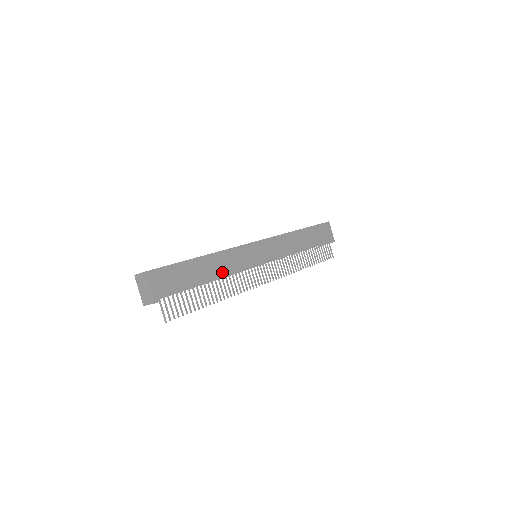
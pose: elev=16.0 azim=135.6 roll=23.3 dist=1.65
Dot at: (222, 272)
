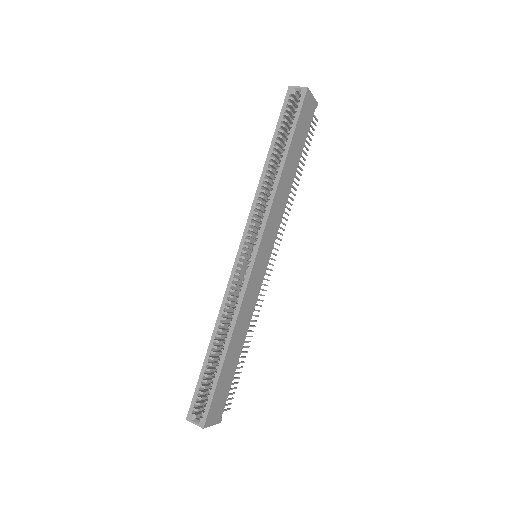
Dot at: (245, 329)
